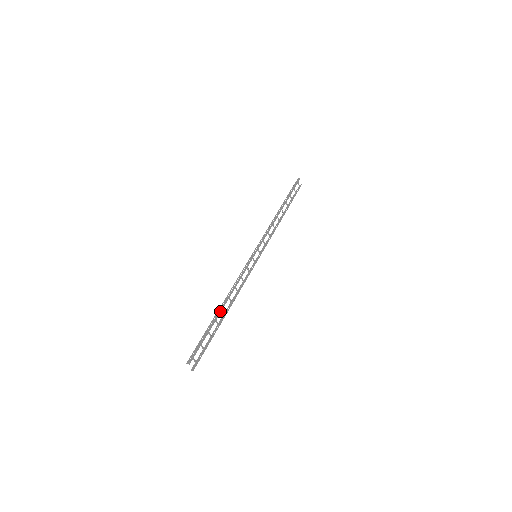
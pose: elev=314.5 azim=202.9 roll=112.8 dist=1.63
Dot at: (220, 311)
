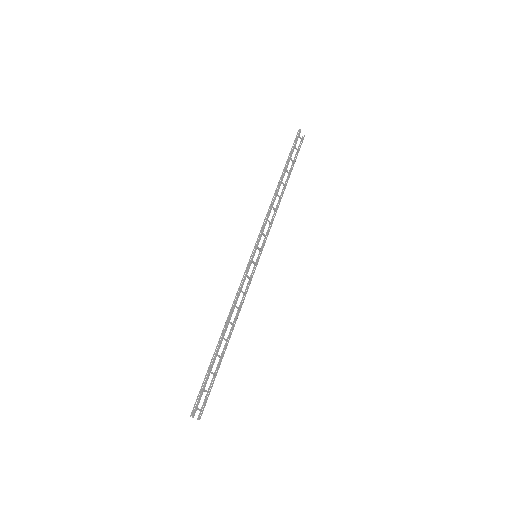
Dot at: (220, 342)
